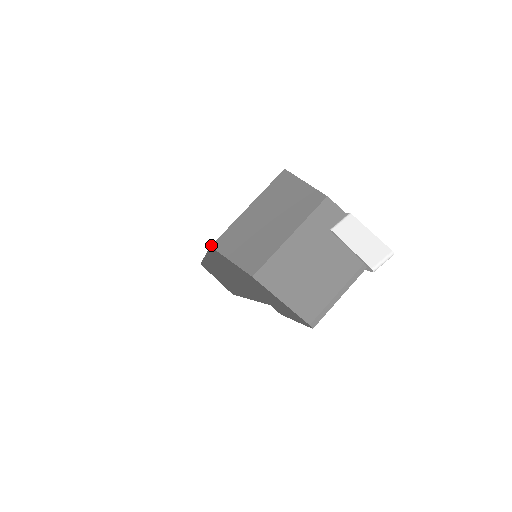
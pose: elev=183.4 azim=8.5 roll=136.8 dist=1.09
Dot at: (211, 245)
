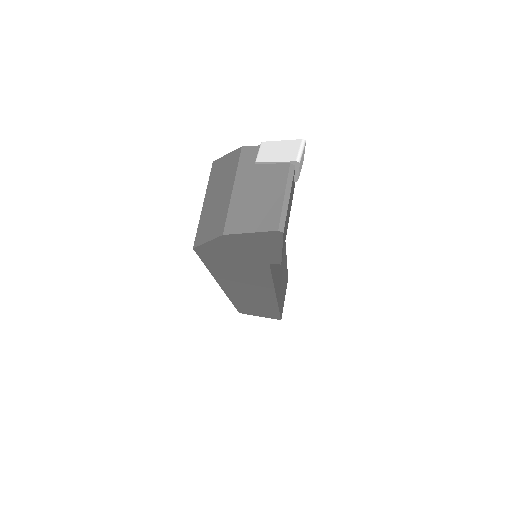
Dot at: (193, 247)
